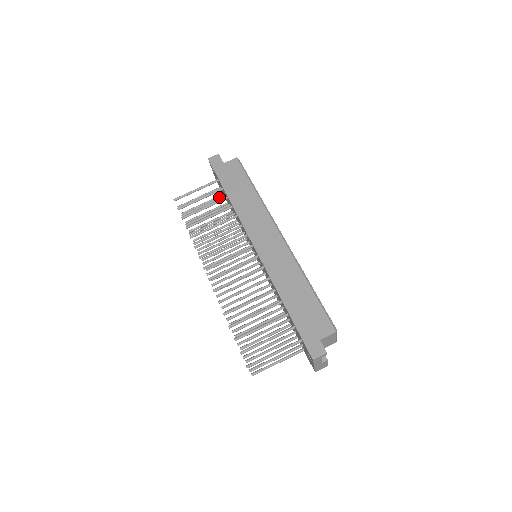
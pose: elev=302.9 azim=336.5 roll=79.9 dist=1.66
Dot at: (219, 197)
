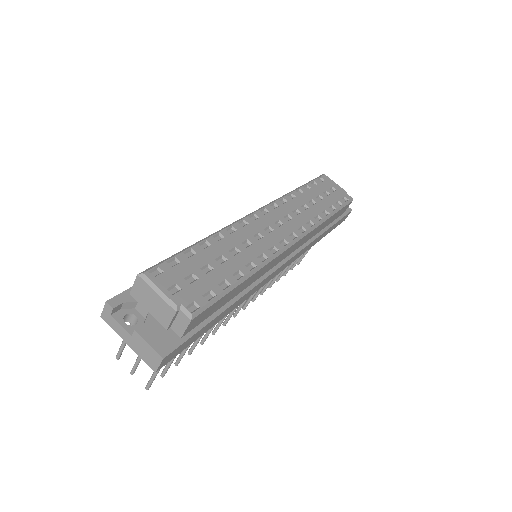
Dot at: occluded
